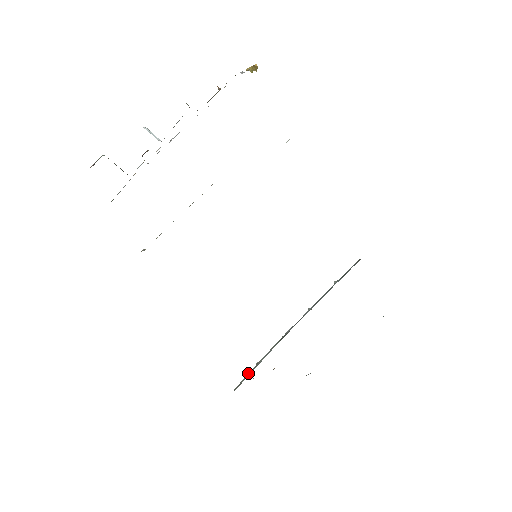
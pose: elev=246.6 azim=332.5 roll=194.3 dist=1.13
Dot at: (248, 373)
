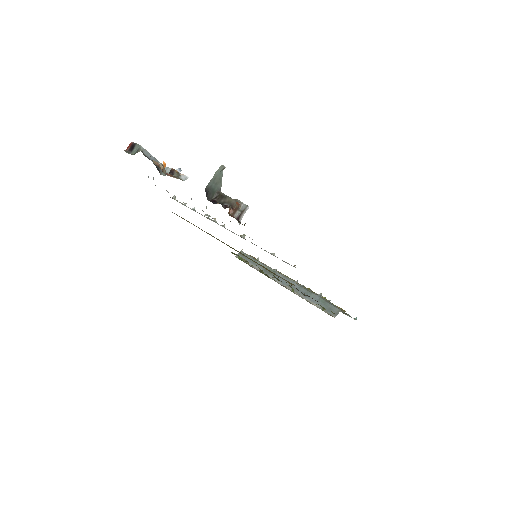
Dot at: (250, 256)
